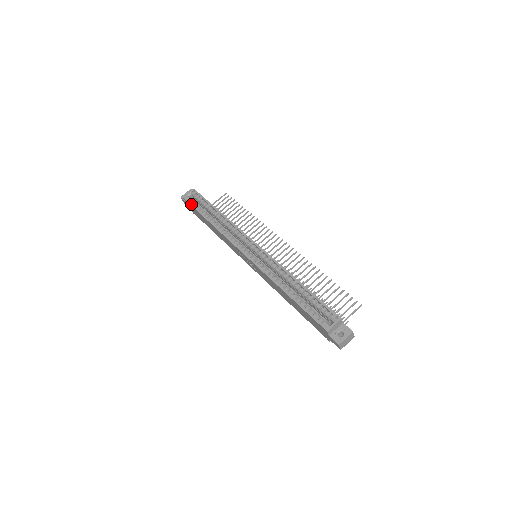
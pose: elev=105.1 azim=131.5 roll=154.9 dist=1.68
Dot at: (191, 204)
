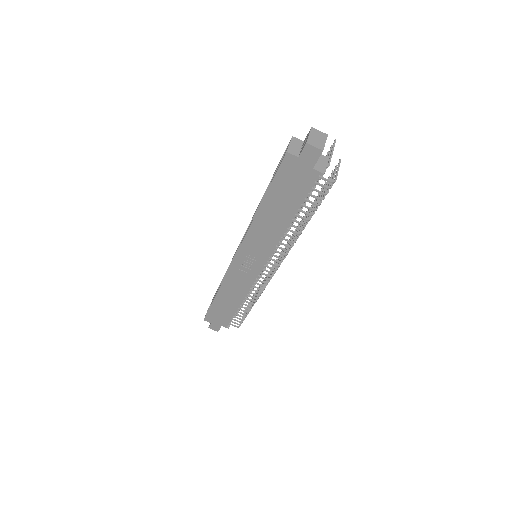
Dot at: occluded
